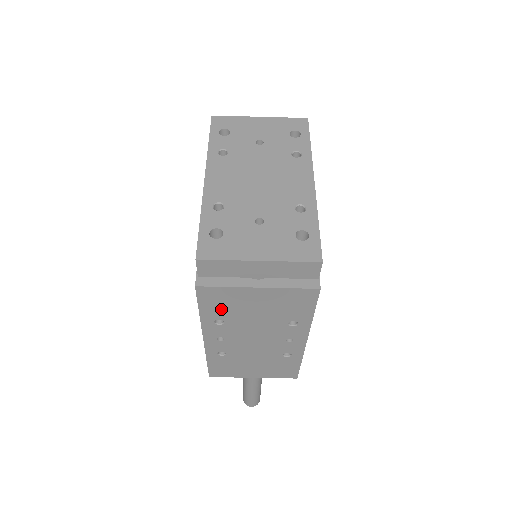
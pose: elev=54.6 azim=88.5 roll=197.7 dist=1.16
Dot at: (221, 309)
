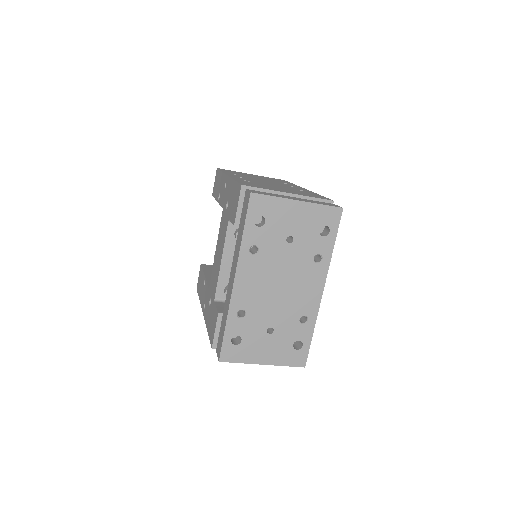
Dot at: occluded
